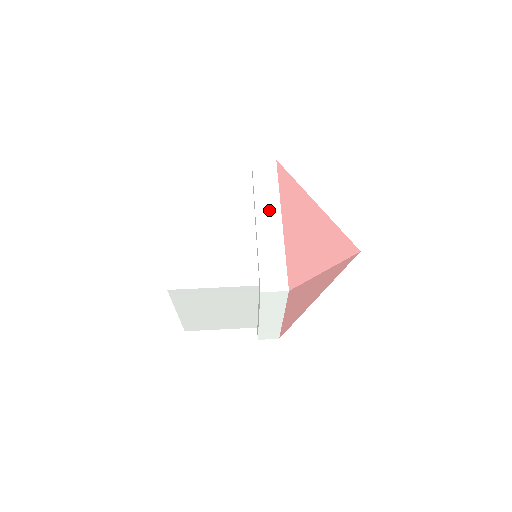
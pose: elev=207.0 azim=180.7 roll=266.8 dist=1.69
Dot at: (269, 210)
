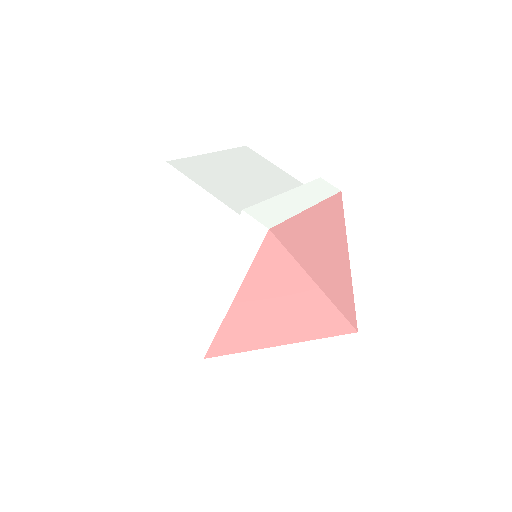
Dot at: (306, 197)
